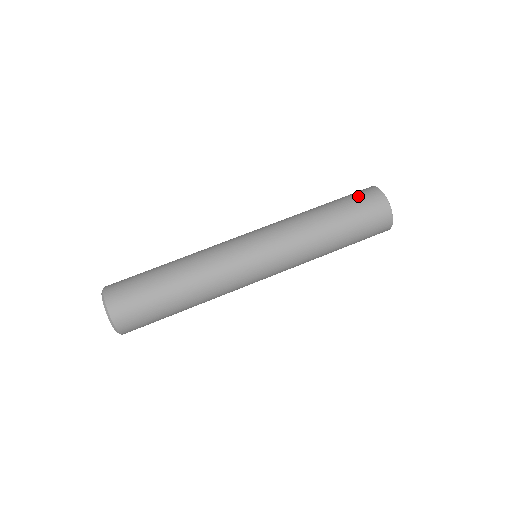
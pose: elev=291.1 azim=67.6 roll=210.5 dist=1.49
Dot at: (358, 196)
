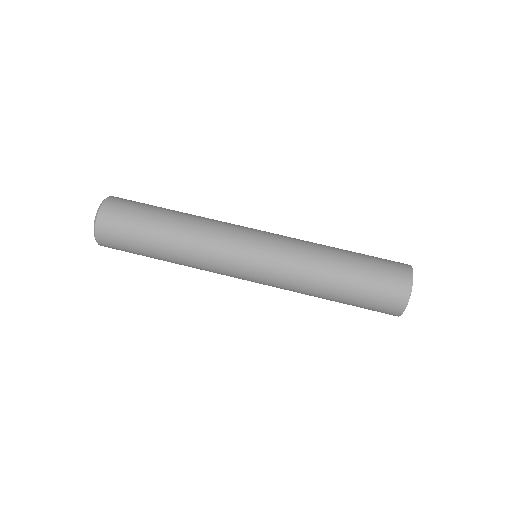
Dot at: (387, 270)
